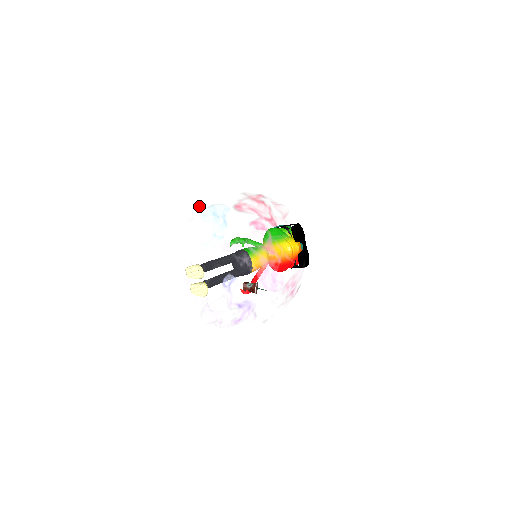
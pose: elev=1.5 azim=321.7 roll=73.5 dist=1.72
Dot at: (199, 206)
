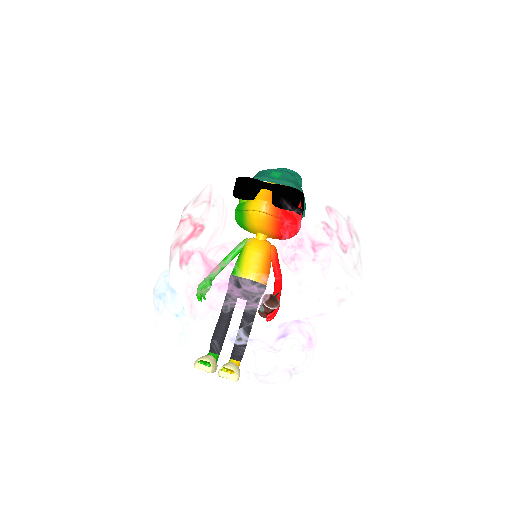
Dot at: (150, 304)
